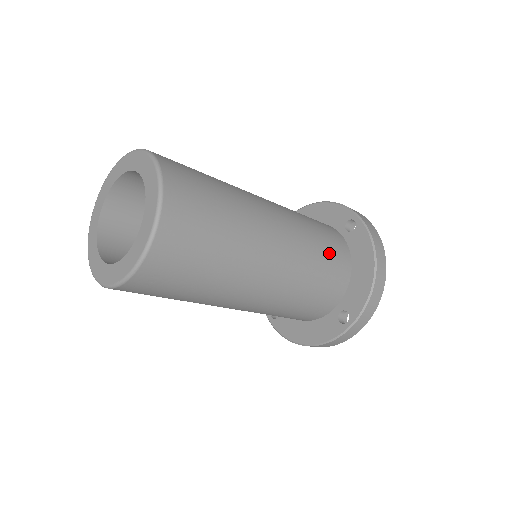
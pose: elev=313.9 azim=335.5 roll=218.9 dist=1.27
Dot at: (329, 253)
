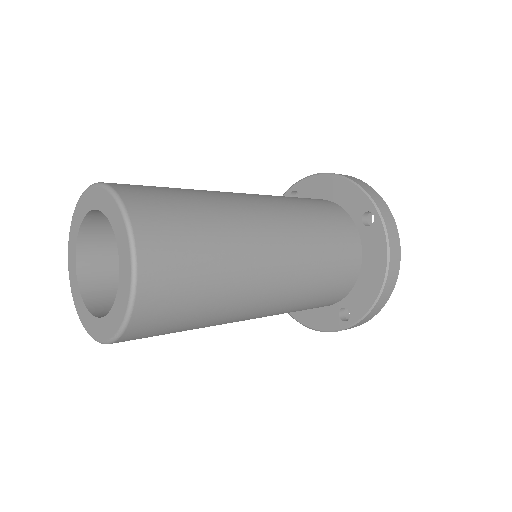
Dot at: (336, 262)
